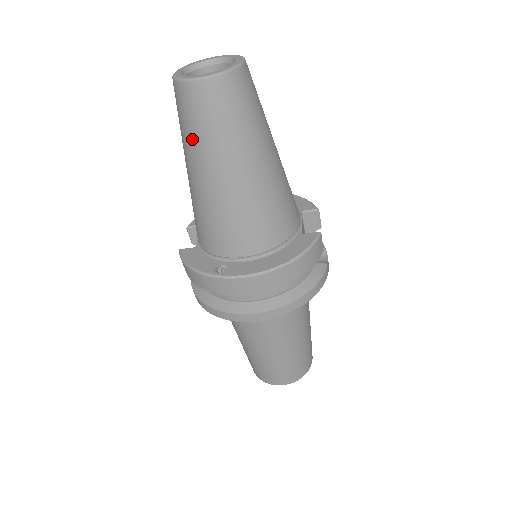
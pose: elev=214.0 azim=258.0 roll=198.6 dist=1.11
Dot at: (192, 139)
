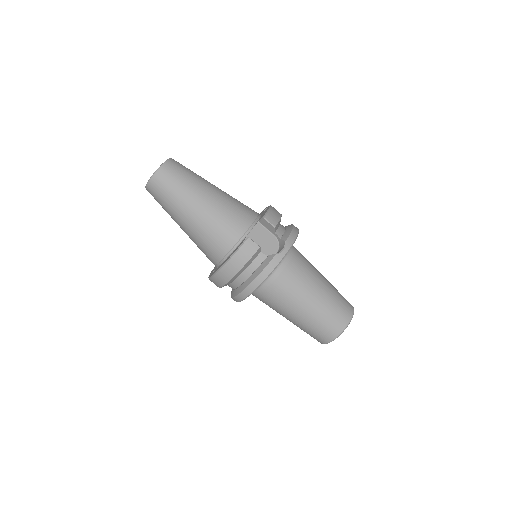
Dot at: occluded
